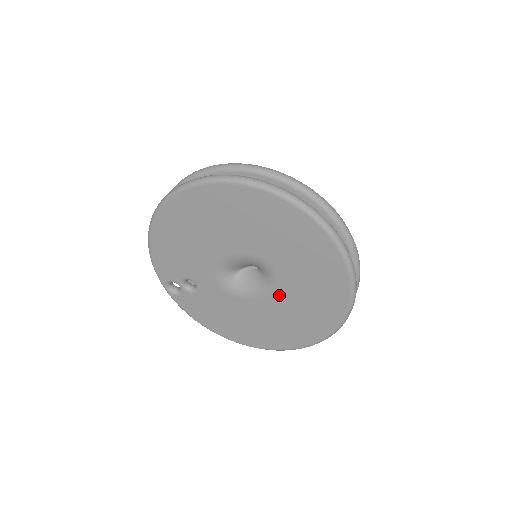
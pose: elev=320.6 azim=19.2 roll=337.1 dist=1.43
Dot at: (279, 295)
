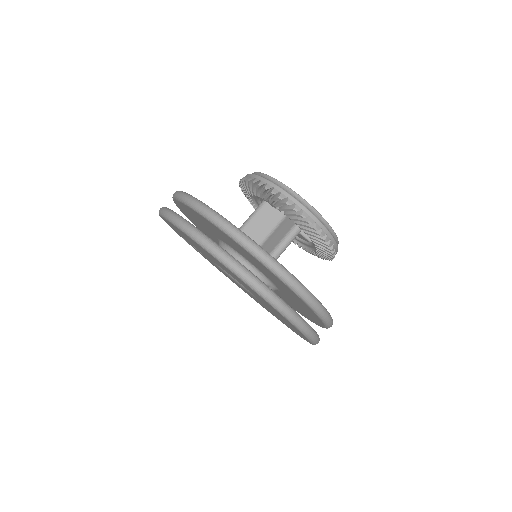
Dot at: occluded
